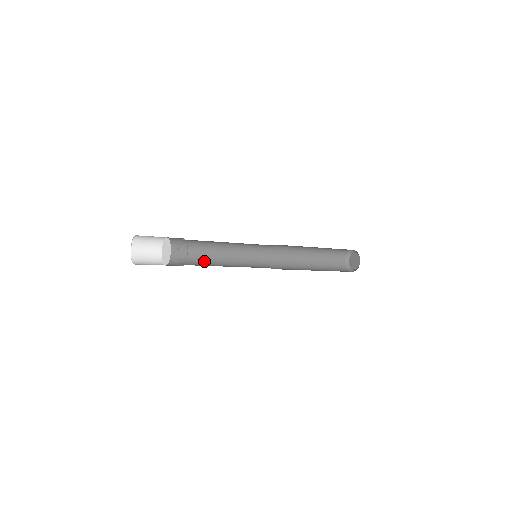
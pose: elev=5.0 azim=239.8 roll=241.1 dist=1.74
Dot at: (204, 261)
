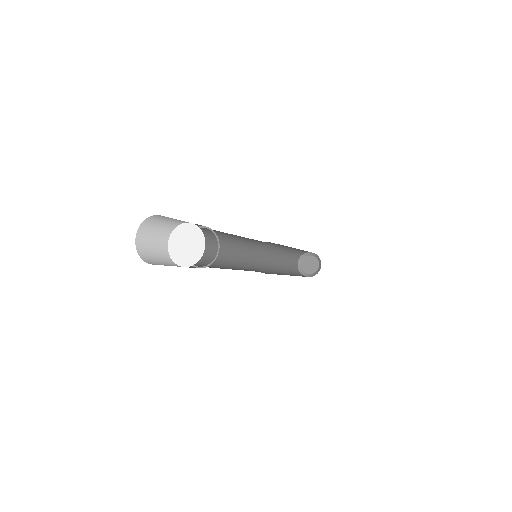
Dot at: (207, 249)
